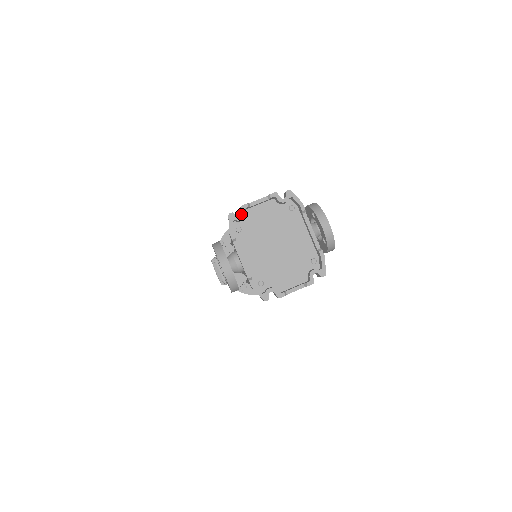
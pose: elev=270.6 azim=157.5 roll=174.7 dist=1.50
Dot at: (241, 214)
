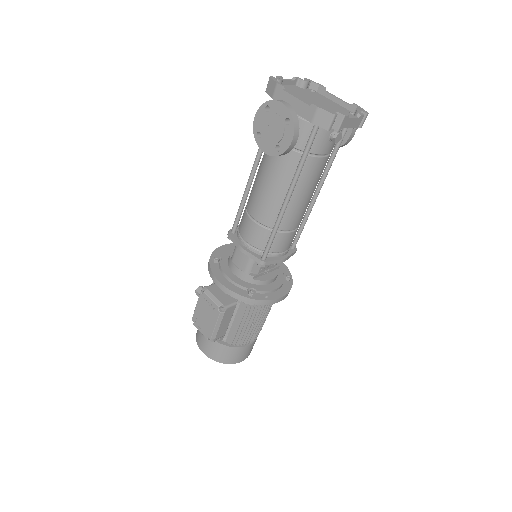
Dot at: (279, 78)
